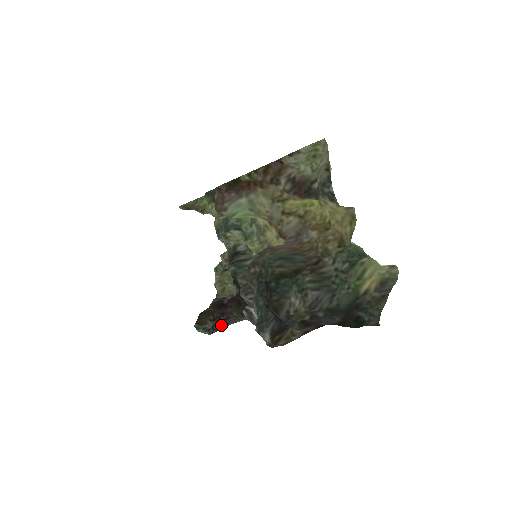
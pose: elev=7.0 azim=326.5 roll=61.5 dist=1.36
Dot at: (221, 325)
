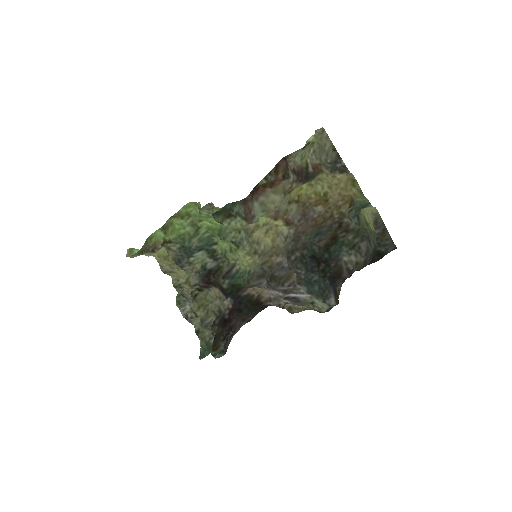
Dot at: (229, 341)
